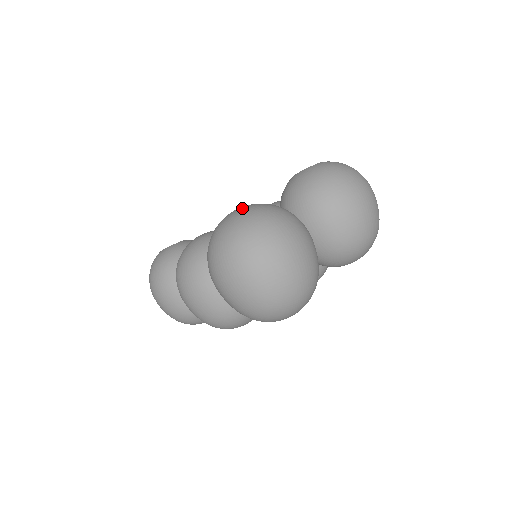
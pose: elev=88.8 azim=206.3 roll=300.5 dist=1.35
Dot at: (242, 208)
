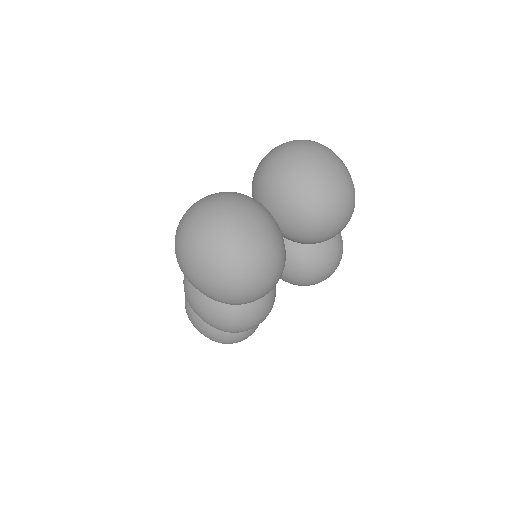
Dot at: occluded
